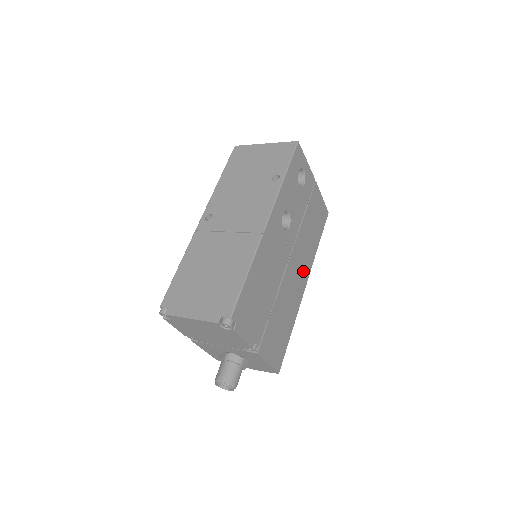
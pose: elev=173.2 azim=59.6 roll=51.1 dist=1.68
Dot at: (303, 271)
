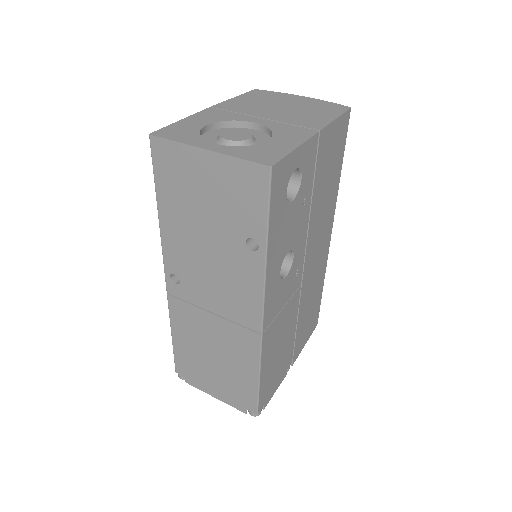
Dot at: (324, 235)
